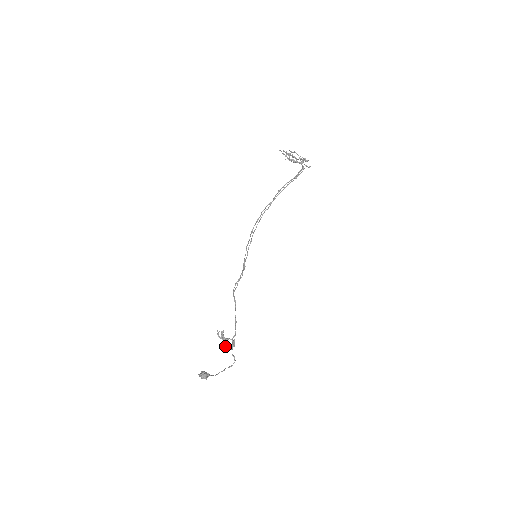
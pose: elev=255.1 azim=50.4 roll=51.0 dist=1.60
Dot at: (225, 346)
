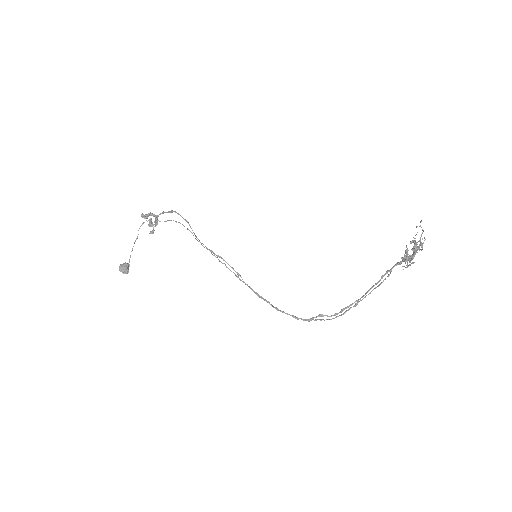
Dot at: occluded
